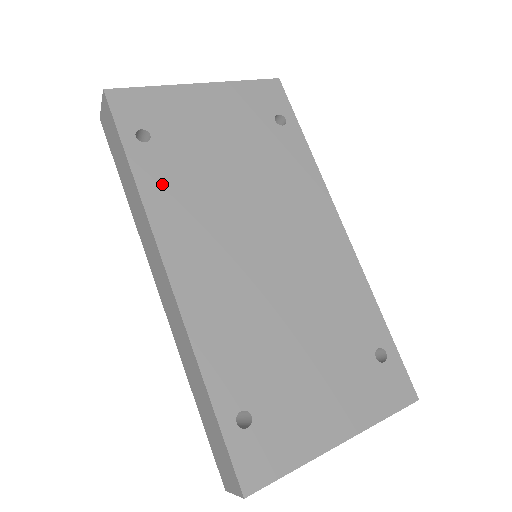
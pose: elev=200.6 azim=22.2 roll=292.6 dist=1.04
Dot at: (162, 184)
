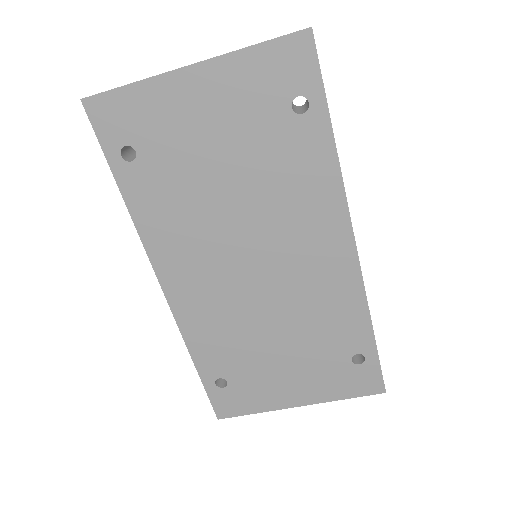
Dot at: (151, 206)
